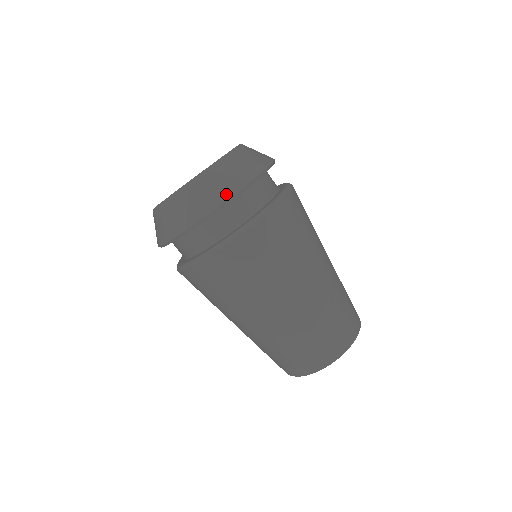
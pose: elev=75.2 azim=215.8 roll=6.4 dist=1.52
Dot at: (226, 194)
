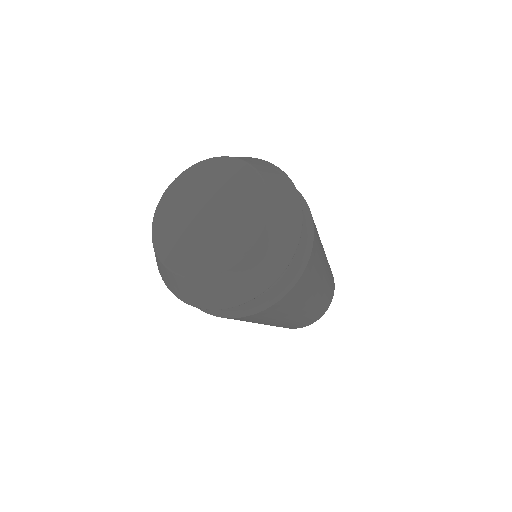
Dot at: (288, 256)
